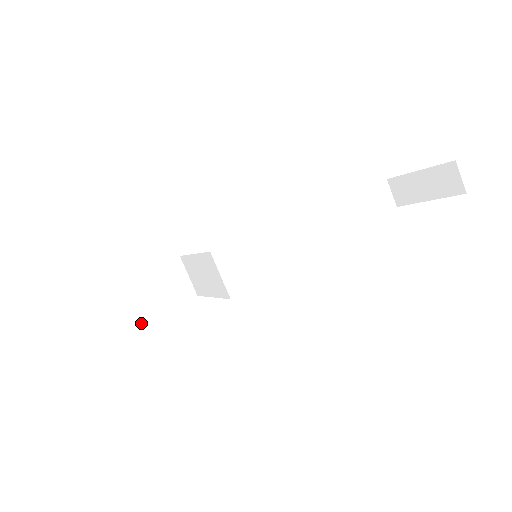
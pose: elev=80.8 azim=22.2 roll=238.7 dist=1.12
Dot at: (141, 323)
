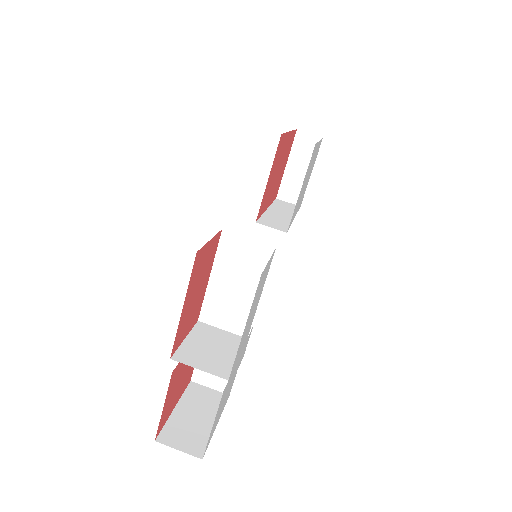
Dot at: occluded
